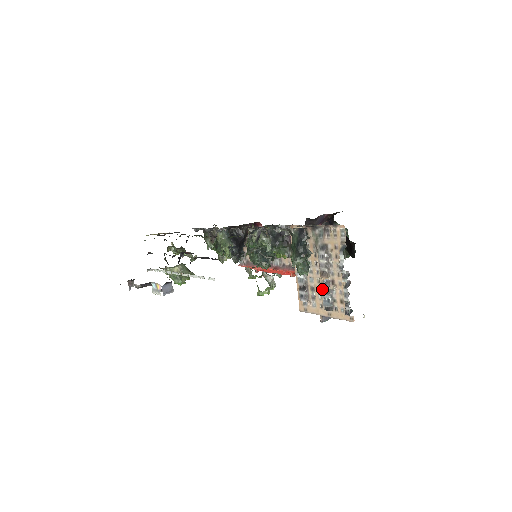
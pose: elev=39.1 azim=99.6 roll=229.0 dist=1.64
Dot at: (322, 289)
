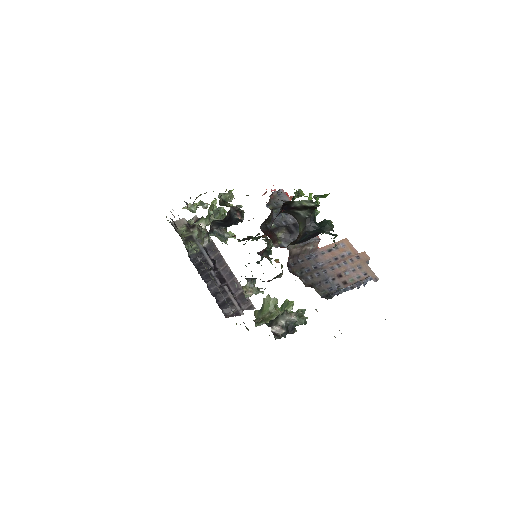
Dot at: occluded
